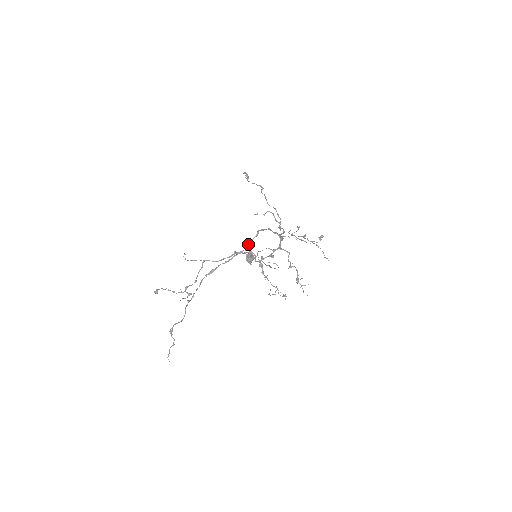
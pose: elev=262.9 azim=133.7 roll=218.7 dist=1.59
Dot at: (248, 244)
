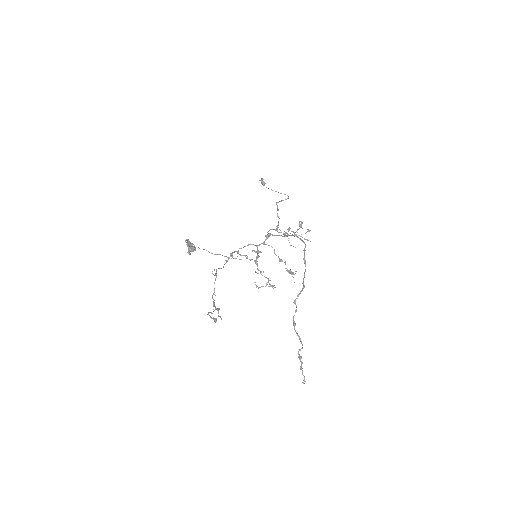
Dot at: (304, 256)
